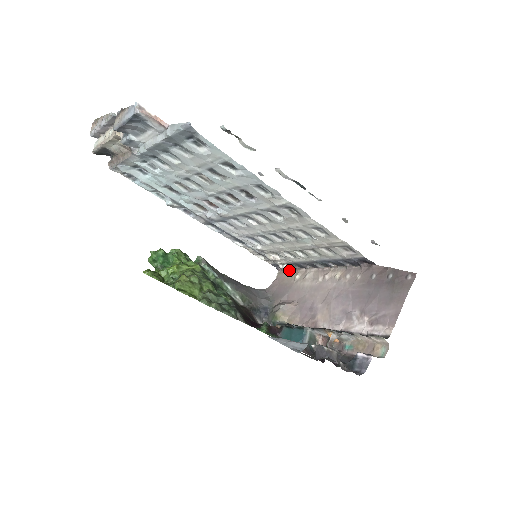
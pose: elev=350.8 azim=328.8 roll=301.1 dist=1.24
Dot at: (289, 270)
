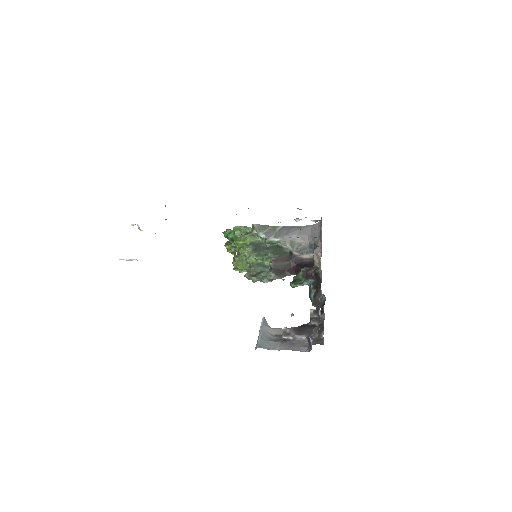
Dot at: occluded
